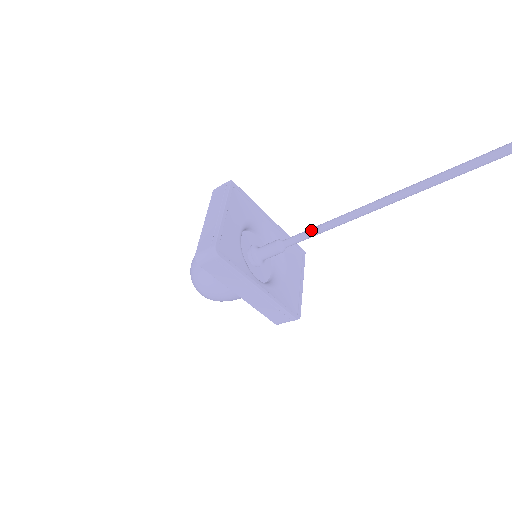
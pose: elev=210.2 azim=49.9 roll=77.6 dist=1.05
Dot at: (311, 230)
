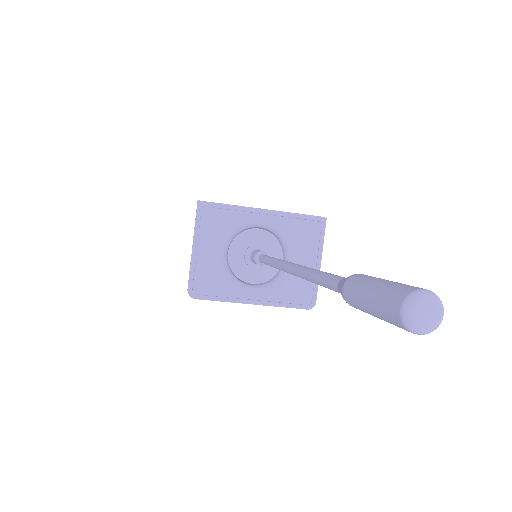
Dot at: (265, 262)
